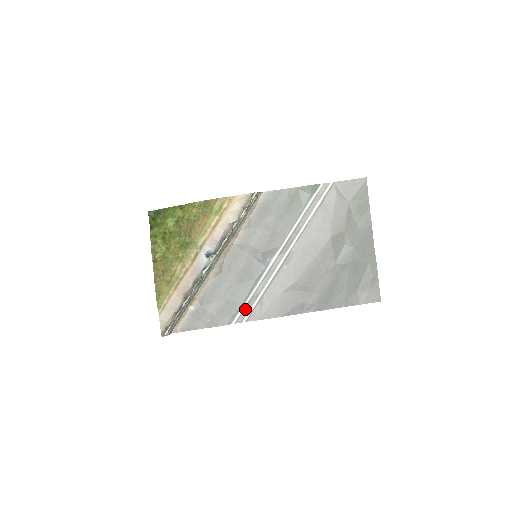
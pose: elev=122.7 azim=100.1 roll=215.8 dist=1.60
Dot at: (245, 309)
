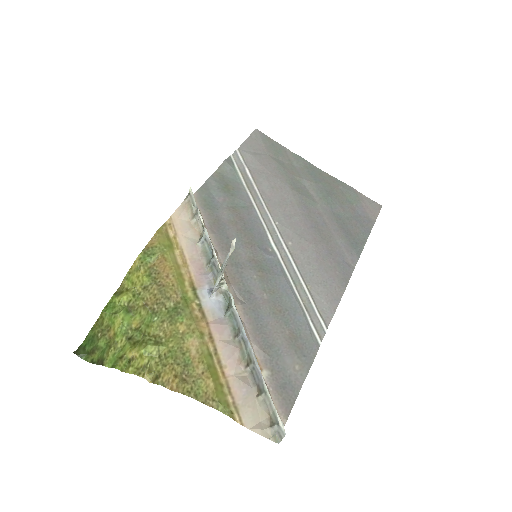
Dot at: (311, 316)
